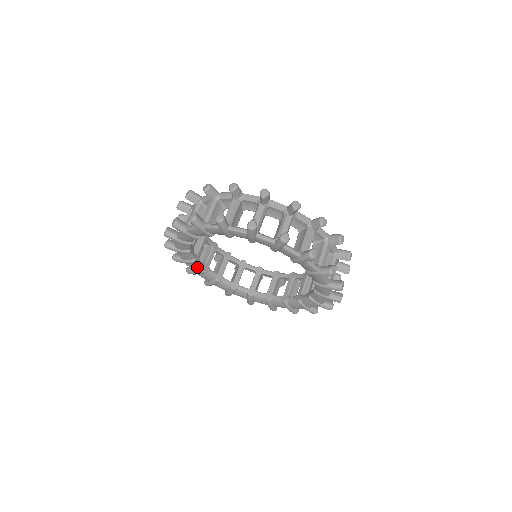
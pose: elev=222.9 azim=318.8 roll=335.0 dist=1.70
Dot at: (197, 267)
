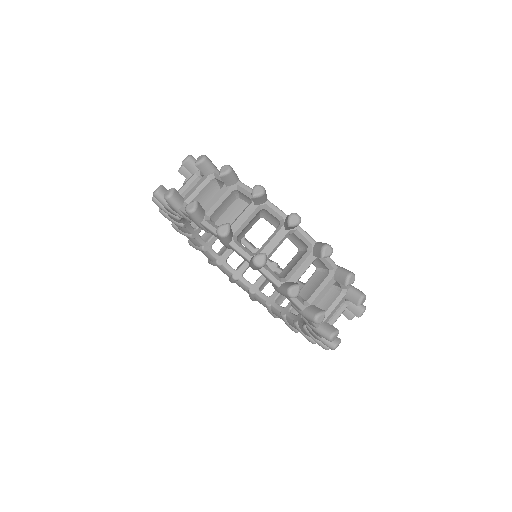
Dot at: (177, 220)
